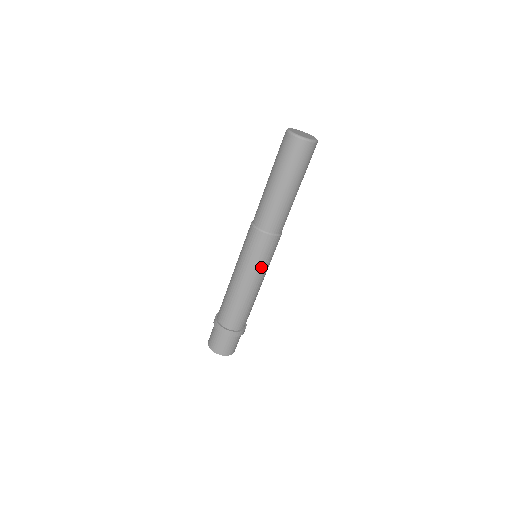
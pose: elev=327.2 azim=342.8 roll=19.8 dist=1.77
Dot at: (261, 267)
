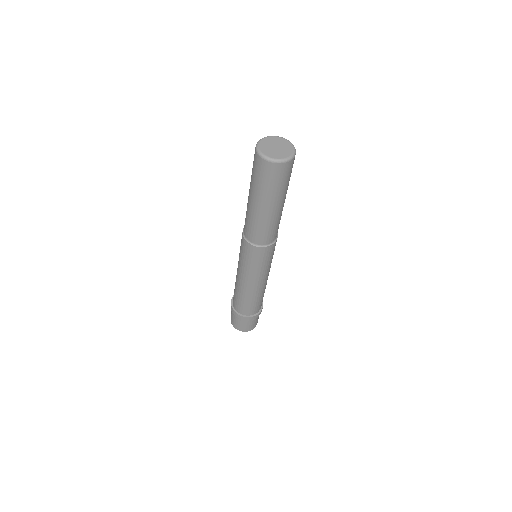
Dot at: (258, 271)
